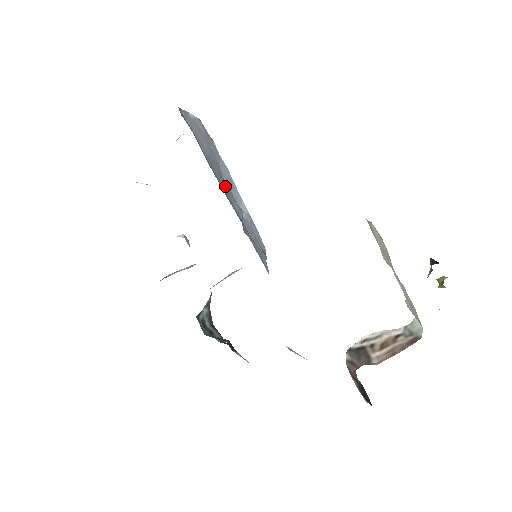
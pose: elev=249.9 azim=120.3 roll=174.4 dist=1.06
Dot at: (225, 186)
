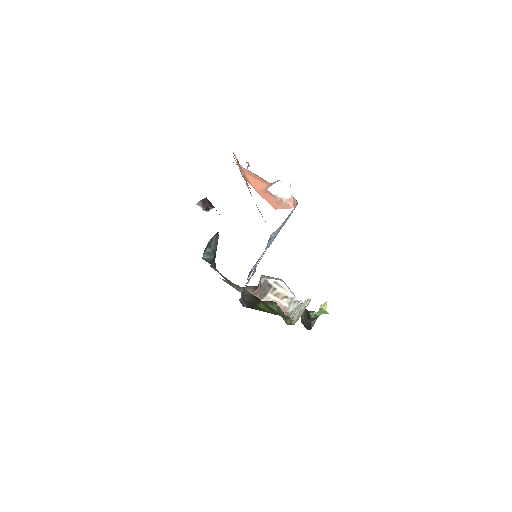
Dot at: occluded
